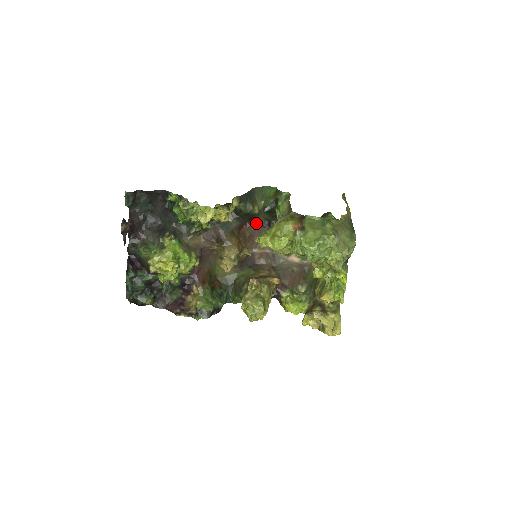
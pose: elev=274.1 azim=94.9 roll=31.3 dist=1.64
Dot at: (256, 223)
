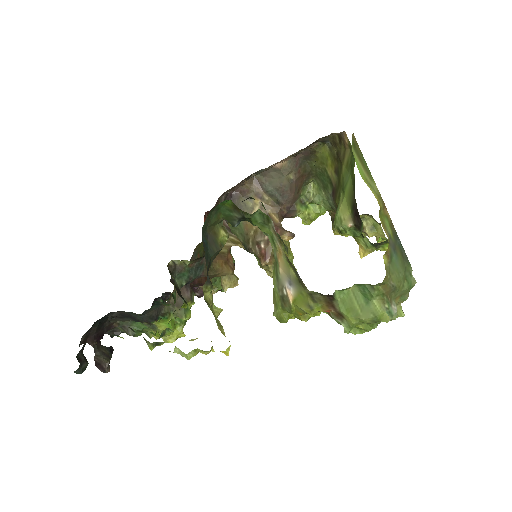
Dot at: occluded
